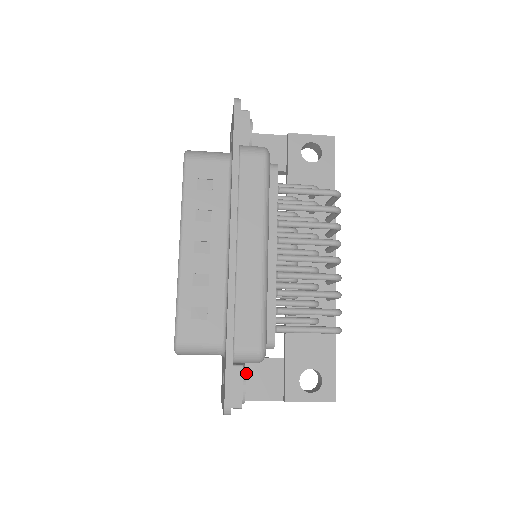
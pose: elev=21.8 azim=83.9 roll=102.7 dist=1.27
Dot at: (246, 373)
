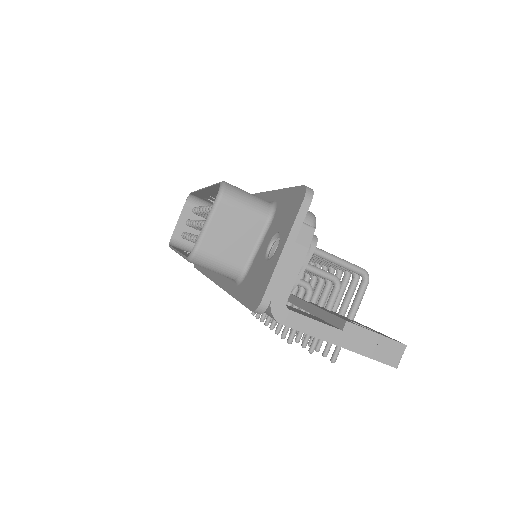
Dot at: occluded
